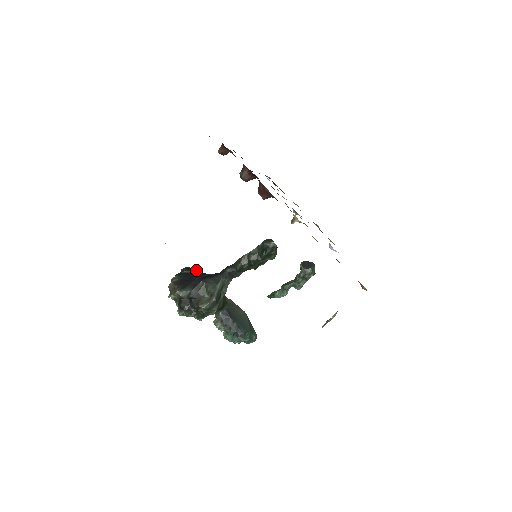
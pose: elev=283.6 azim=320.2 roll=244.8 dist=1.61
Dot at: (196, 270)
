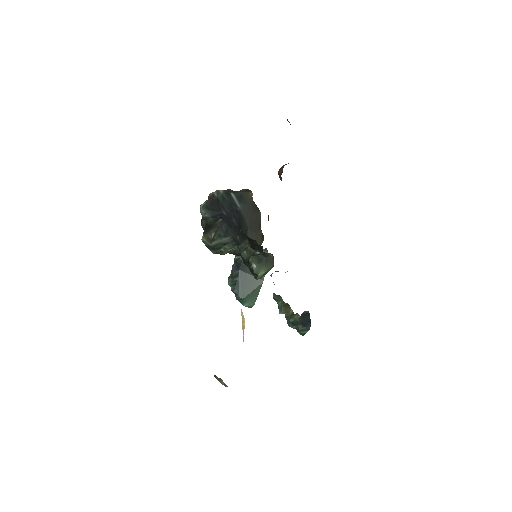
Dot at: (246, 203)
